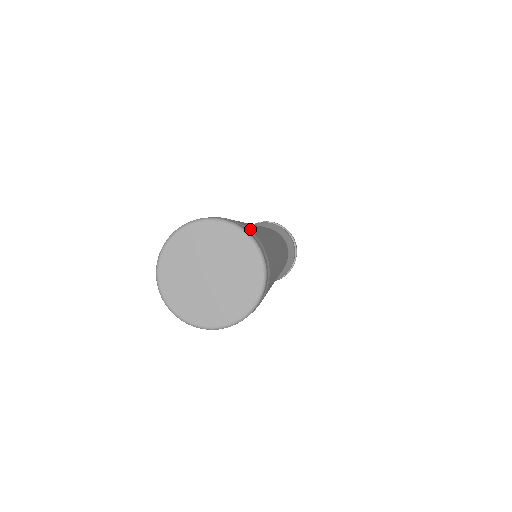
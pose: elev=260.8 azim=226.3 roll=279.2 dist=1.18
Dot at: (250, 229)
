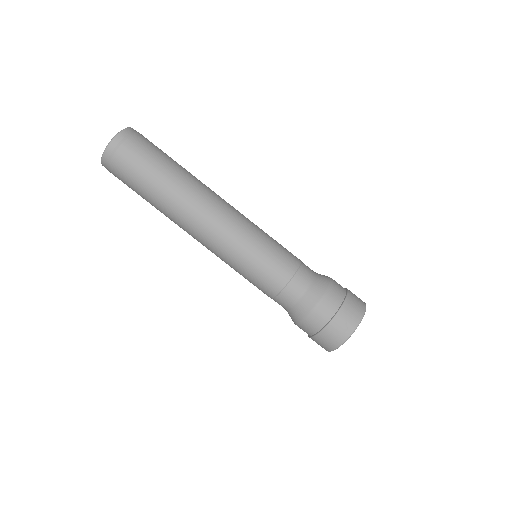
Dot at: occluded
